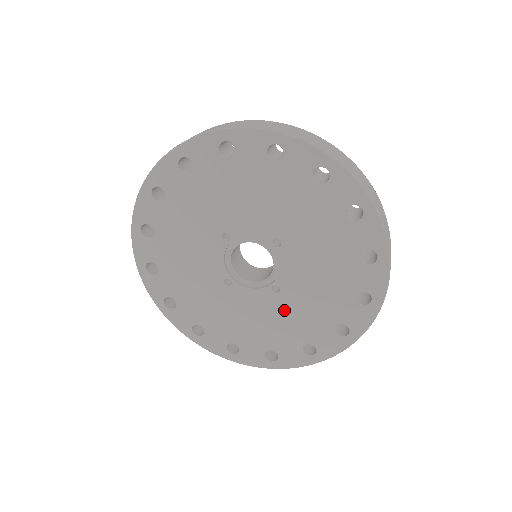
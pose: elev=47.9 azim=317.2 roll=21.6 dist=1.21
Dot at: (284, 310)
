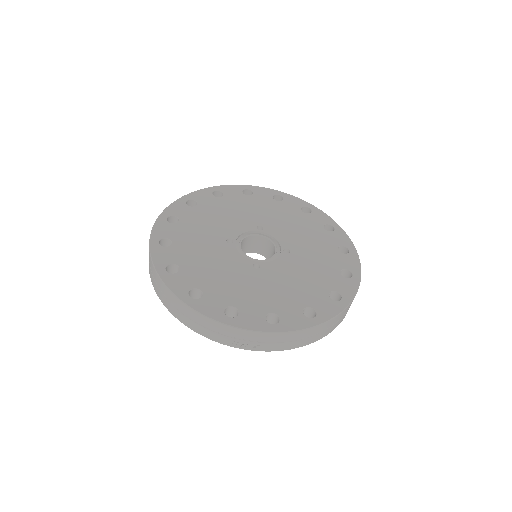
Dot at: (246, 279)
